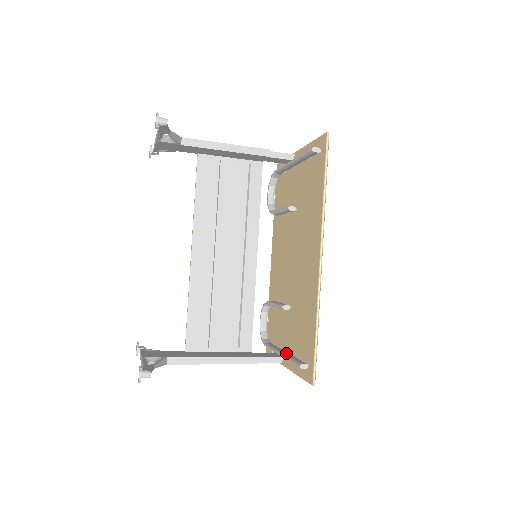
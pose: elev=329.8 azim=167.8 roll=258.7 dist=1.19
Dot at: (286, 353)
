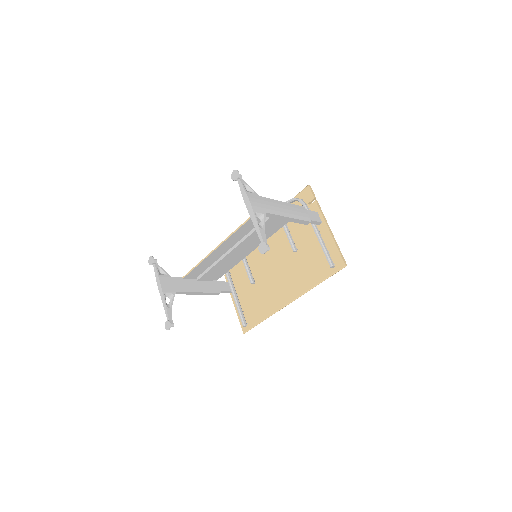
Dot at: (238, 301)
